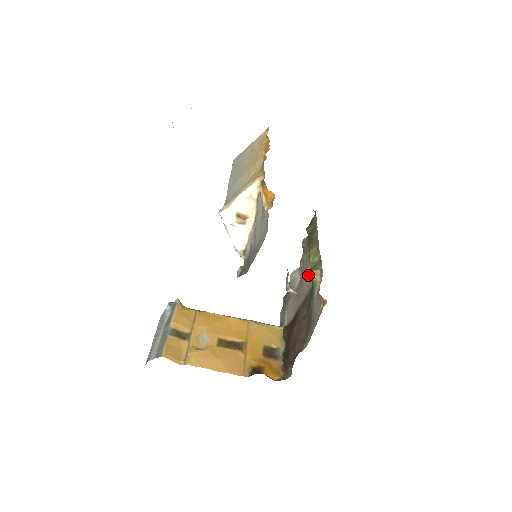
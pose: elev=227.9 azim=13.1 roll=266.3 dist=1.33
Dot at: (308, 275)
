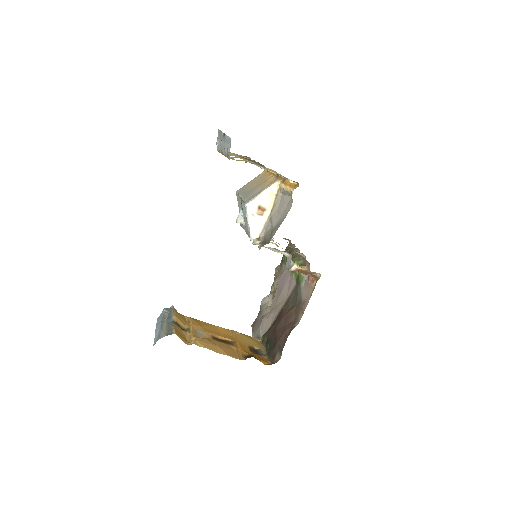
Dot at: (288, 284)
